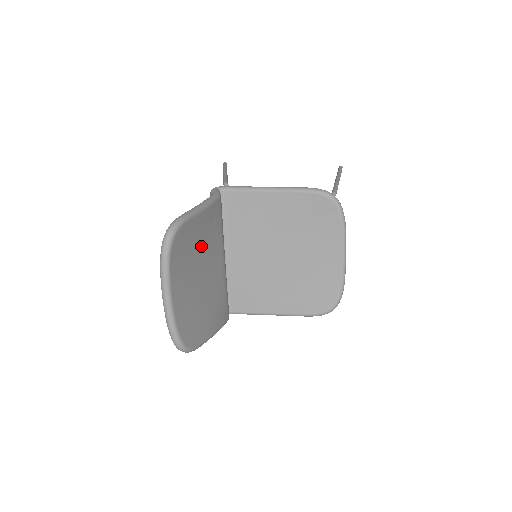
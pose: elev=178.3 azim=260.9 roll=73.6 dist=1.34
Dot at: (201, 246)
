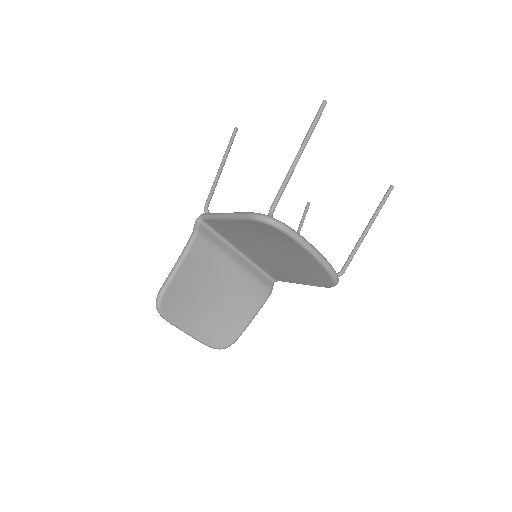
Dot at: (197, 284)
